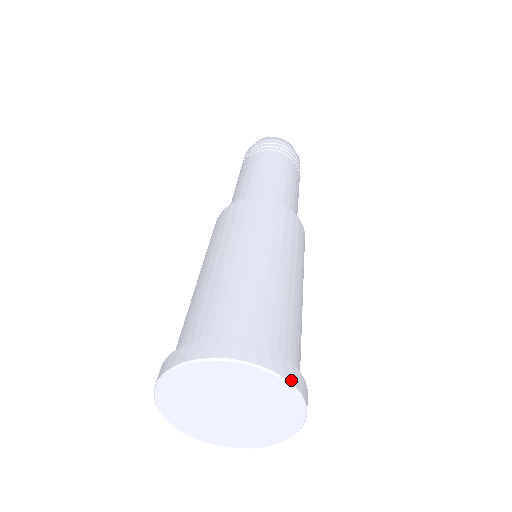
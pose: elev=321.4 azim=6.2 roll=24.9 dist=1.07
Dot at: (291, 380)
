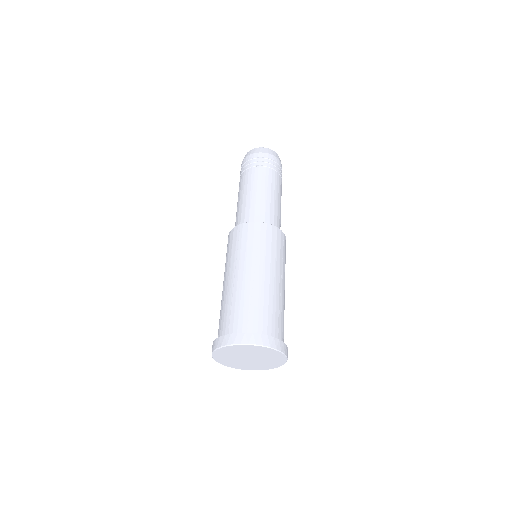
Dot at: (287, 356)
